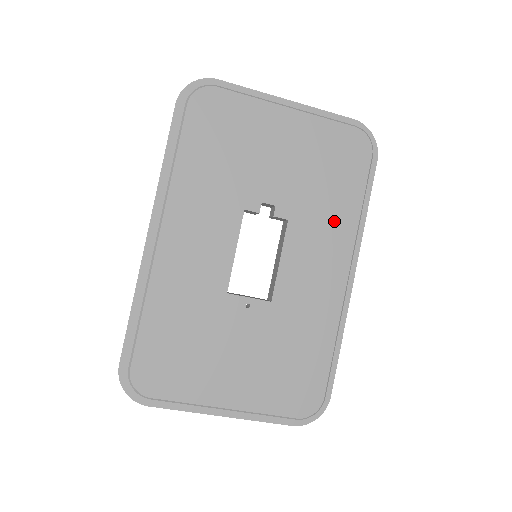
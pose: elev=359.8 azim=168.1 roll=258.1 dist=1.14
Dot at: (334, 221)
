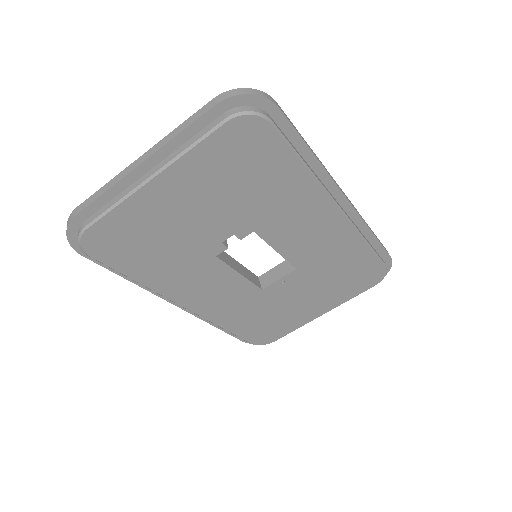
Dot at: (291, 198)
